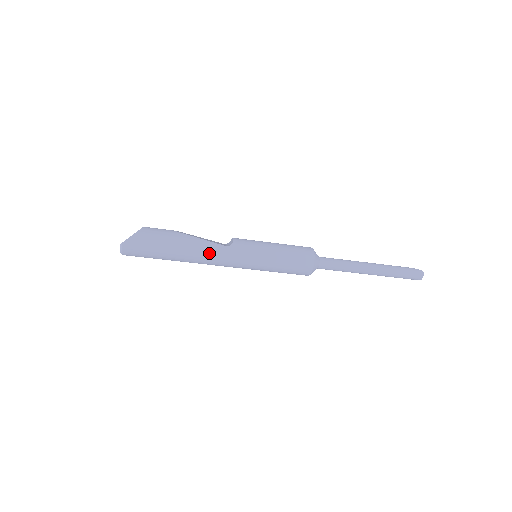
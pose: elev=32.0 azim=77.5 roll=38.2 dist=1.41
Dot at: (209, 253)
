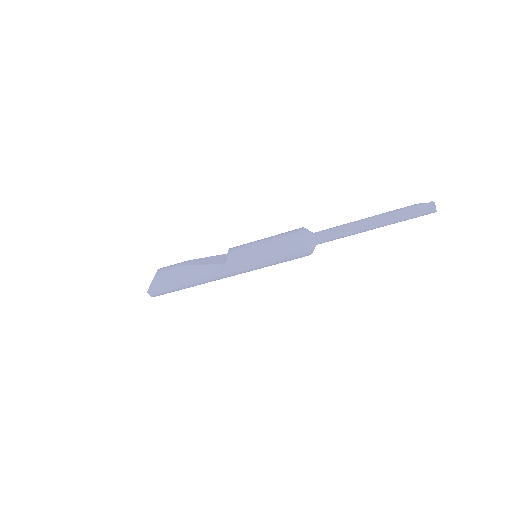
Dot at: (212, 275)
